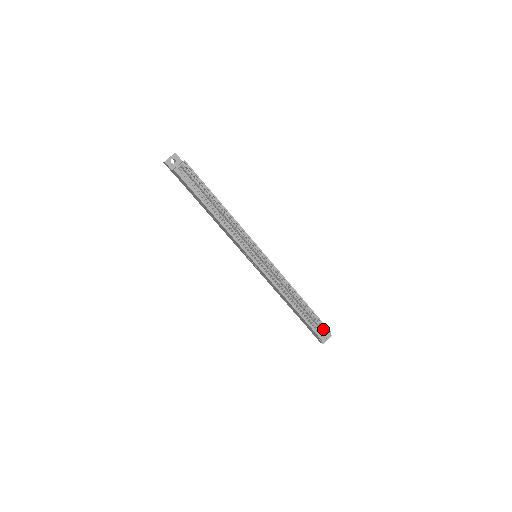
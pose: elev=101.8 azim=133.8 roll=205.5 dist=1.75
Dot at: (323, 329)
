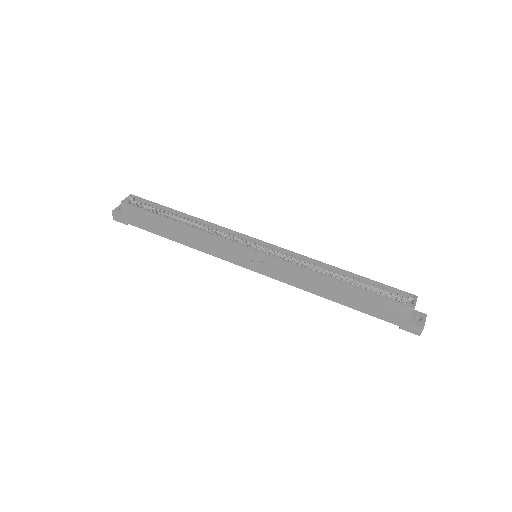
Dot at: (402, 297)
